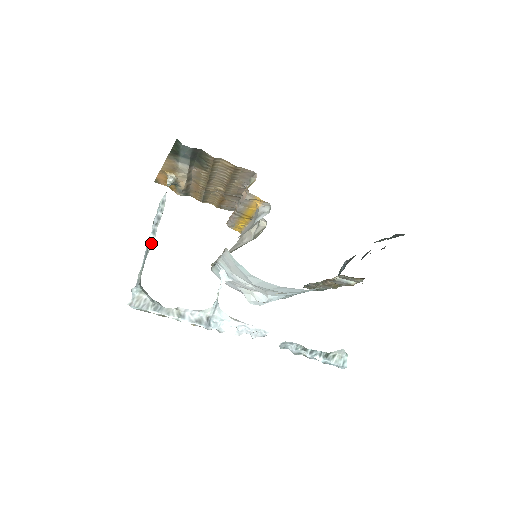
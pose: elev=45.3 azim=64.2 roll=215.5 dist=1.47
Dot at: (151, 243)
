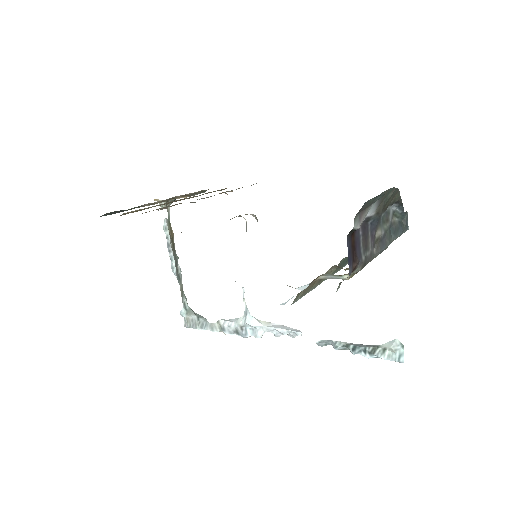
Dot at: (174, 270)
